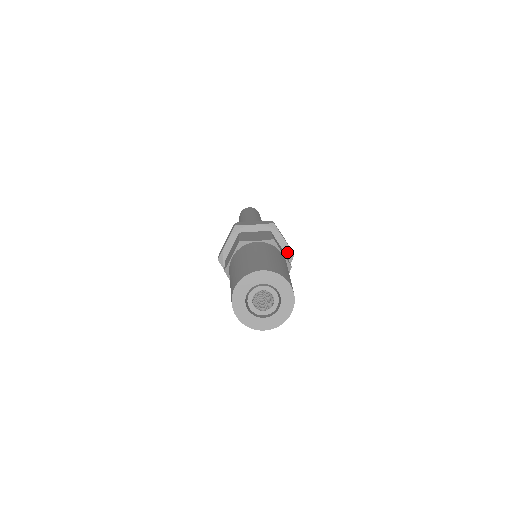
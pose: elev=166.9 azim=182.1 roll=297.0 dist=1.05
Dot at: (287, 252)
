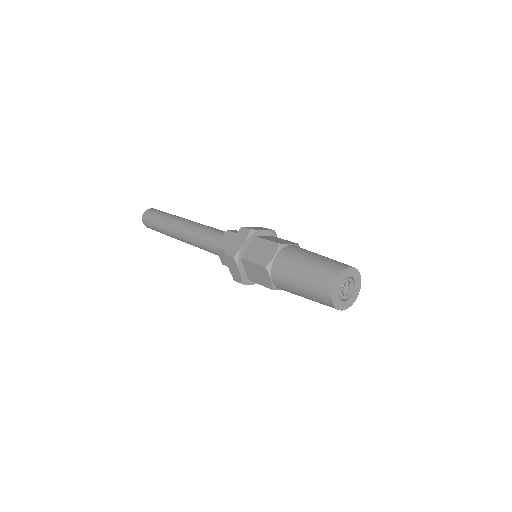
Dot at: occluded
